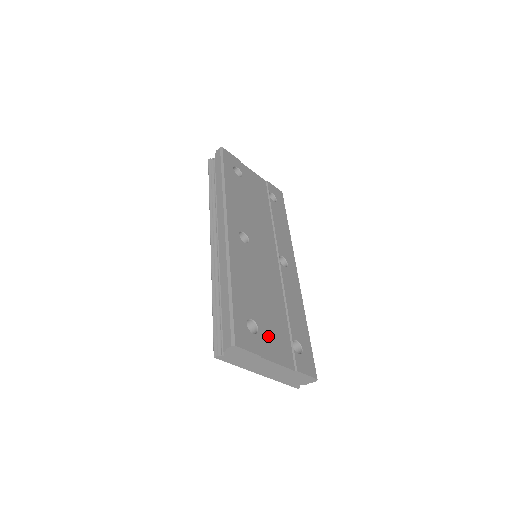
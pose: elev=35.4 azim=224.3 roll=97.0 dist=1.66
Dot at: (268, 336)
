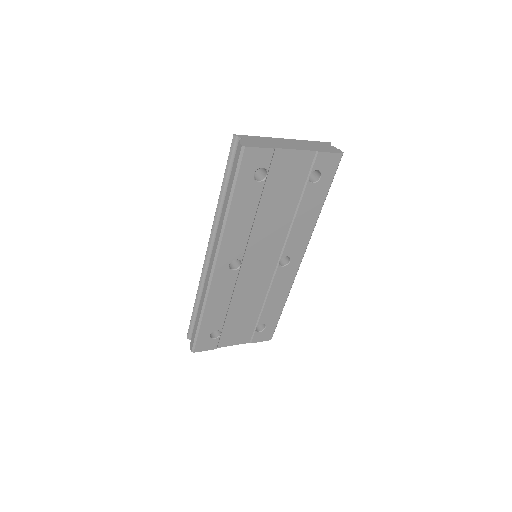
Dot at: (231, 332)
